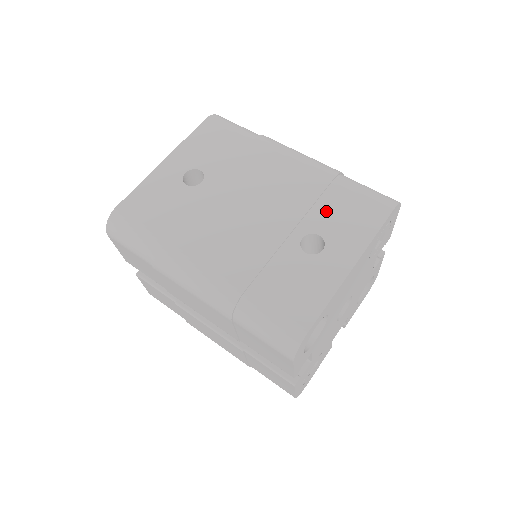
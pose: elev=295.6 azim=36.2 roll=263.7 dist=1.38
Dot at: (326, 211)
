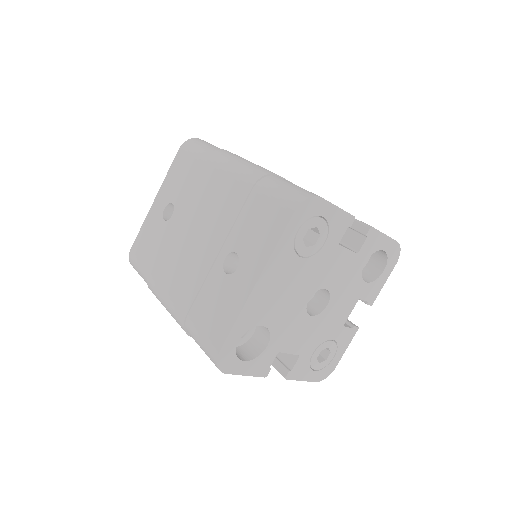
Dot at: (244, 226)
